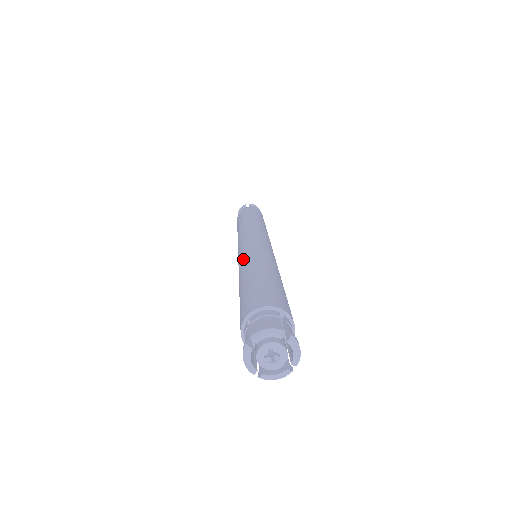
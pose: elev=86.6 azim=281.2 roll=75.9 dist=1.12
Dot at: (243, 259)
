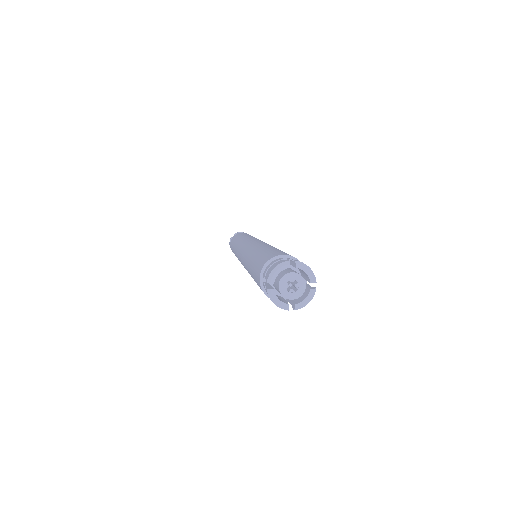
Dot at: (264, 243)
